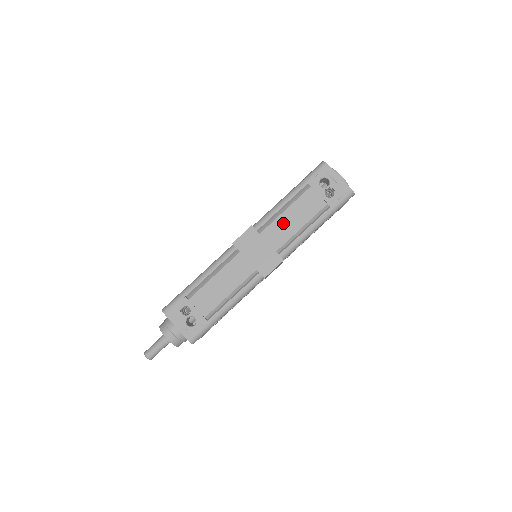
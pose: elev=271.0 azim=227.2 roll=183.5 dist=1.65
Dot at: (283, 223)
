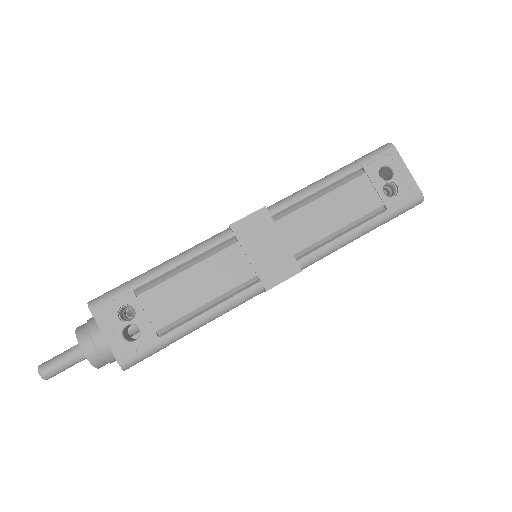
Dot at: (313, 215)
